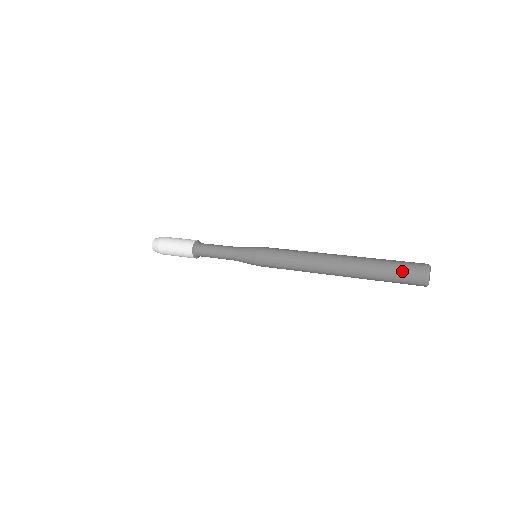
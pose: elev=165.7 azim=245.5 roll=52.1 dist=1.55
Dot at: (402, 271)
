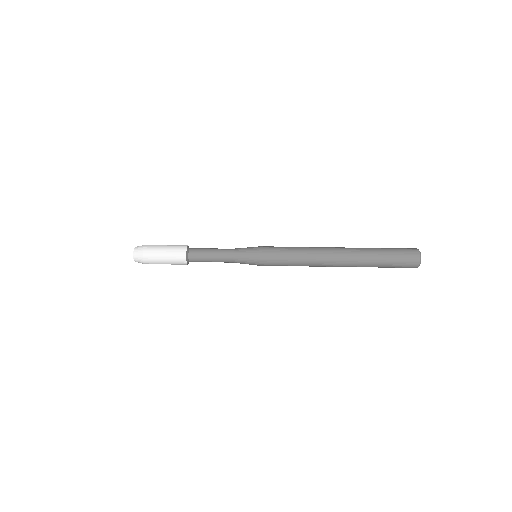
Dot at: (399, 265)
